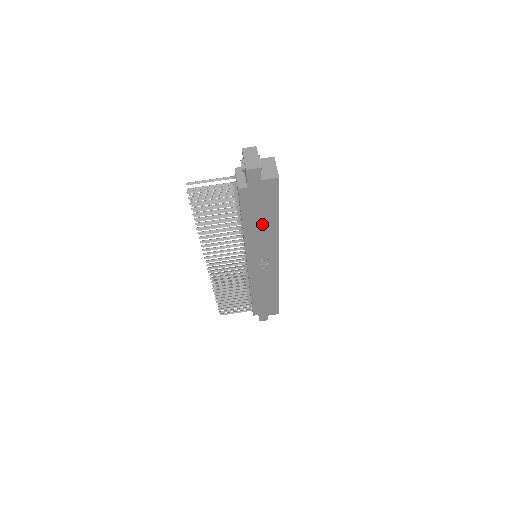
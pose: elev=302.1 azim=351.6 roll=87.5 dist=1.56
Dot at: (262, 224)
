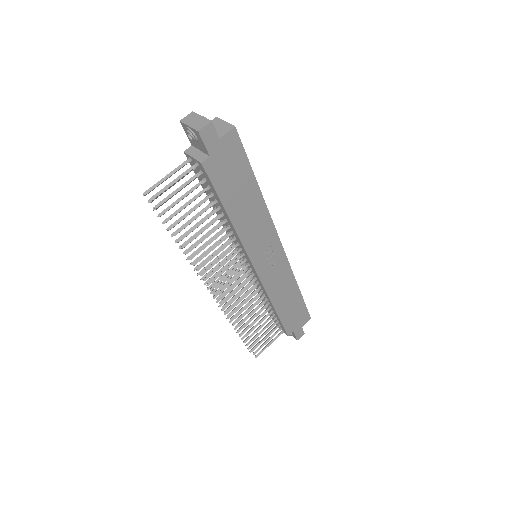
Dot at: (245, 201)
